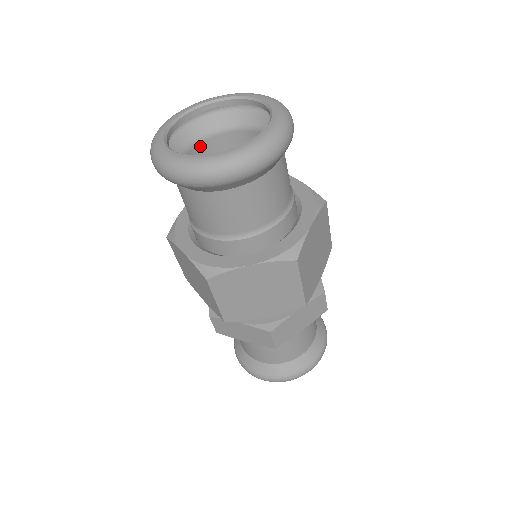
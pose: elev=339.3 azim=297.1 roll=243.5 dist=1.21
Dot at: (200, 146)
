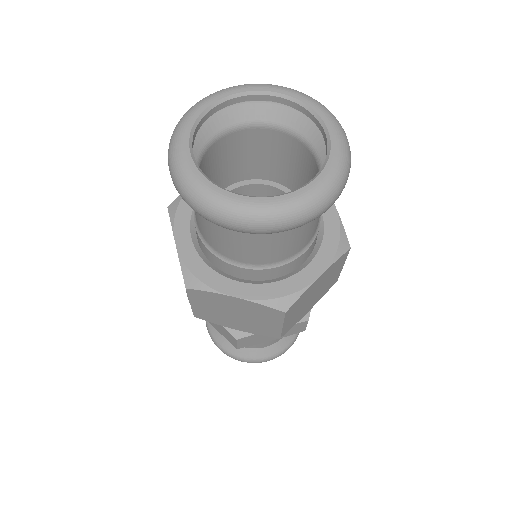
Dot at: (238, 133)
